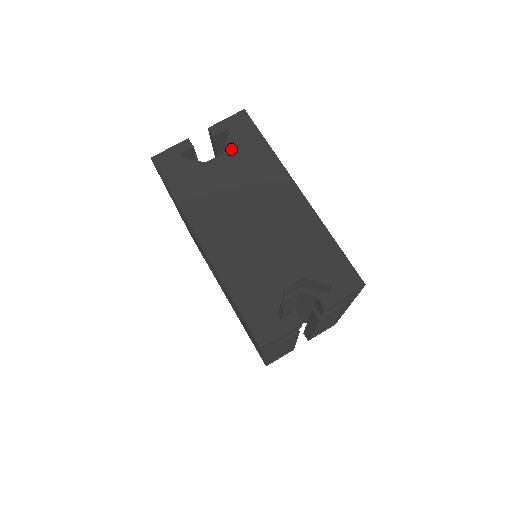
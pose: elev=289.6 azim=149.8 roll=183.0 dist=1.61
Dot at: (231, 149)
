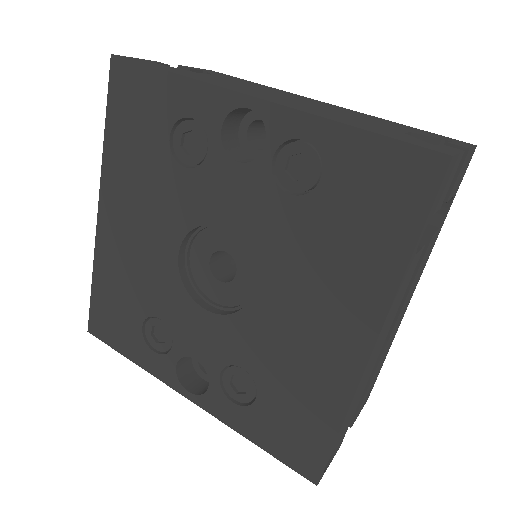
Dot at: (220, 76)
